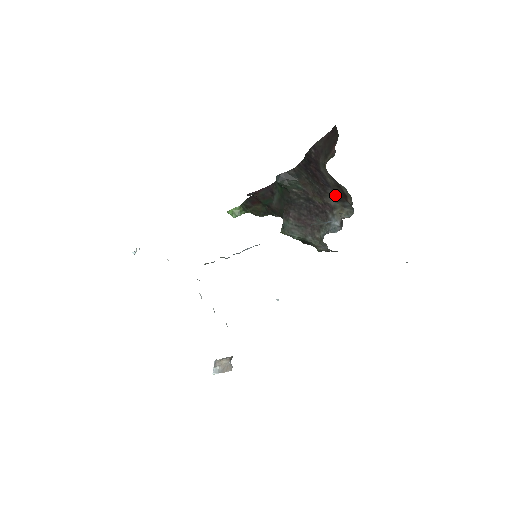
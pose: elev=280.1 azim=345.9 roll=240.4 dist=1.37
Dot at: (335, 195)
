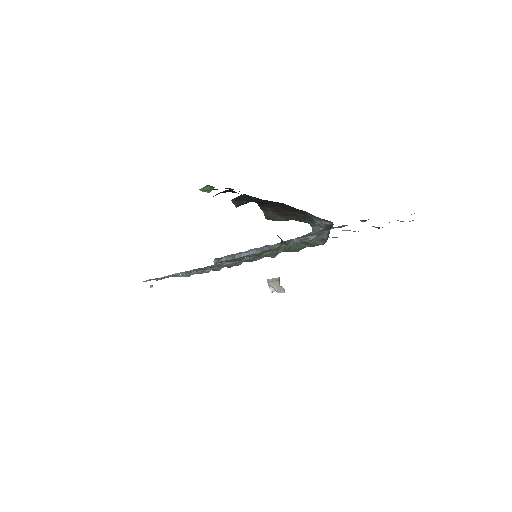
Dot at: occluded
